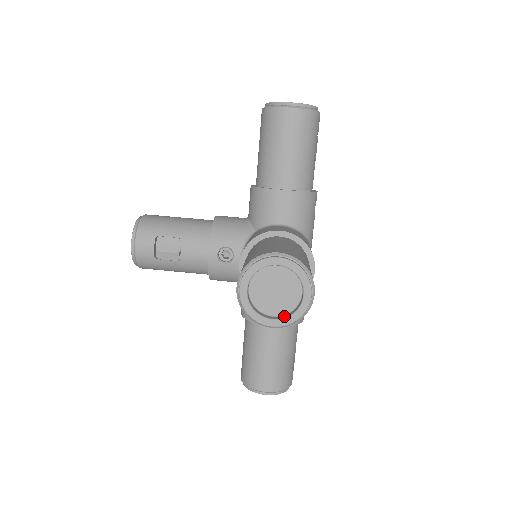
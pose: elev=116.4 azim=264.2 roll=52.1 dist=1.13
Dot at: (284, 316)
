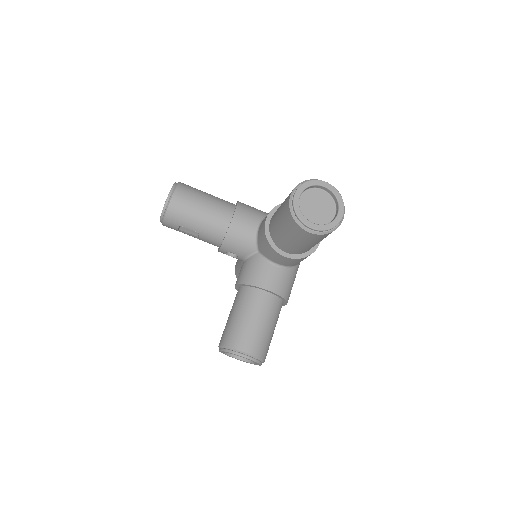
Dot at: (244, 359)
